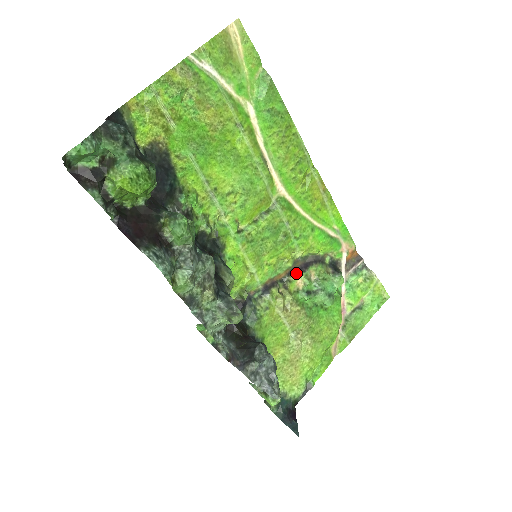
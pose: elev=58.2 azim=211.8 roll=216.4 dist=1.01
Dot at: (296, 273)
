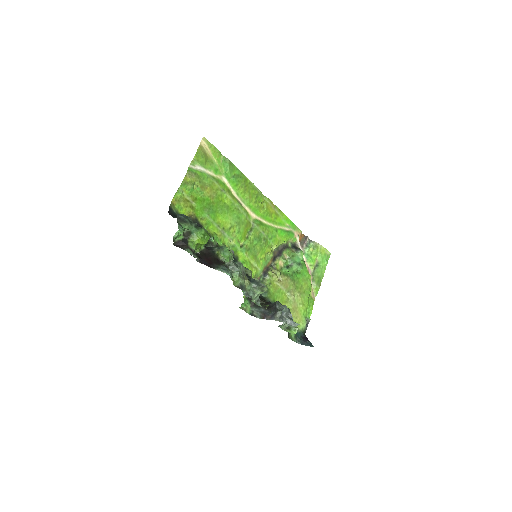
Dot at: (277, 258)
